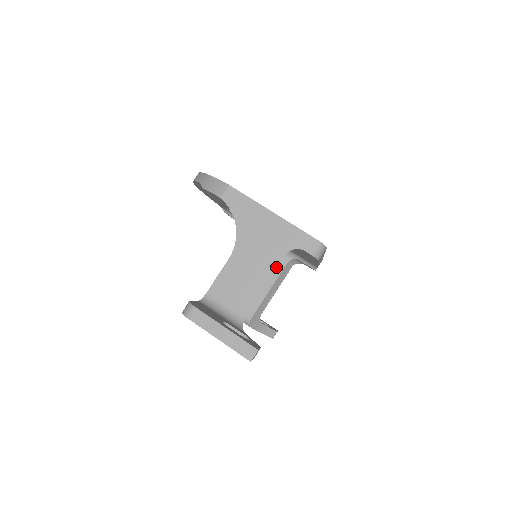
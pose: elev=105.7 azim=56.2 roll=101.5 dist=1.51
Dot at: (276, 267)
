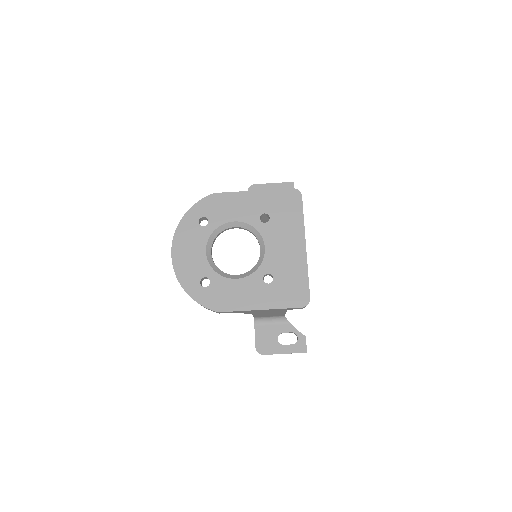
Dot at: occluded
